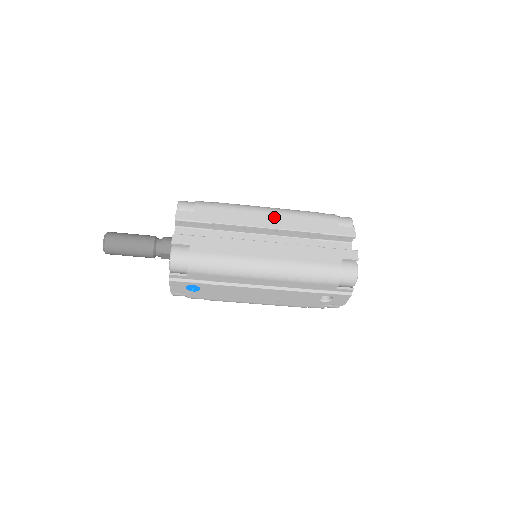
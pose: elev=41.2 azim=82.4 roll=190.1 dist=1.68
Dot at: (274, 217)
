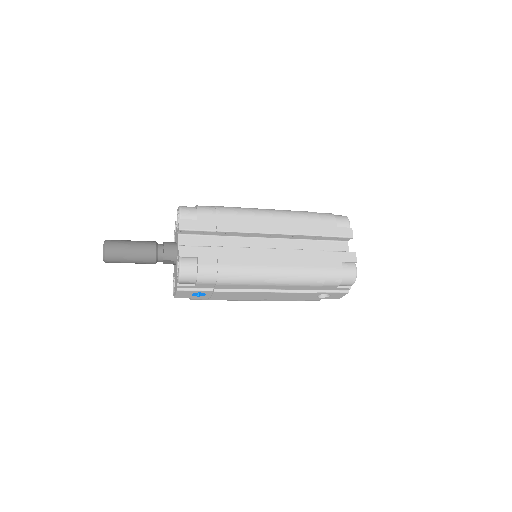
Dot at: (276, 221)
